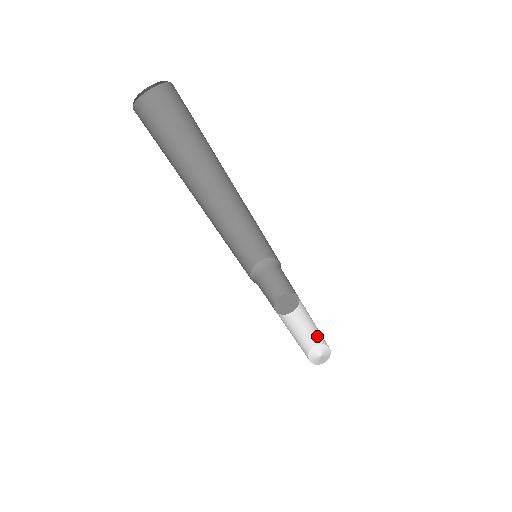
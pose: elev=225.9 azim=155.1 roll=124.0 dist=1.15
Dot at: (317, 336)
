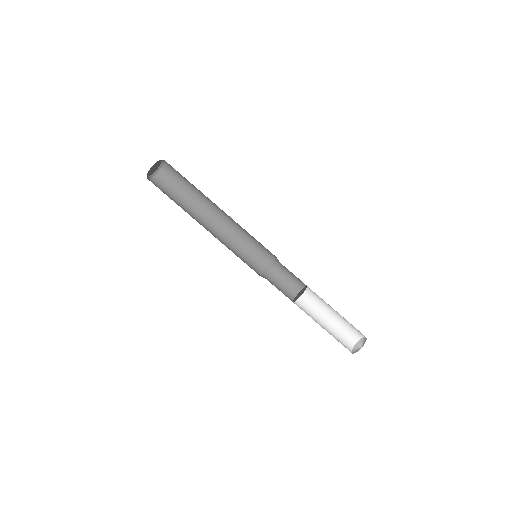
Dot at: (343, 340)
